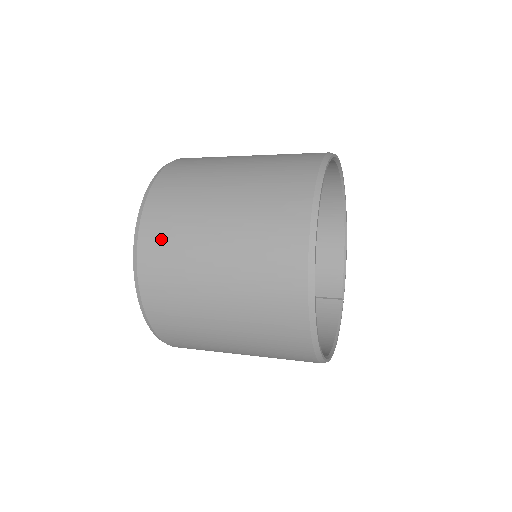
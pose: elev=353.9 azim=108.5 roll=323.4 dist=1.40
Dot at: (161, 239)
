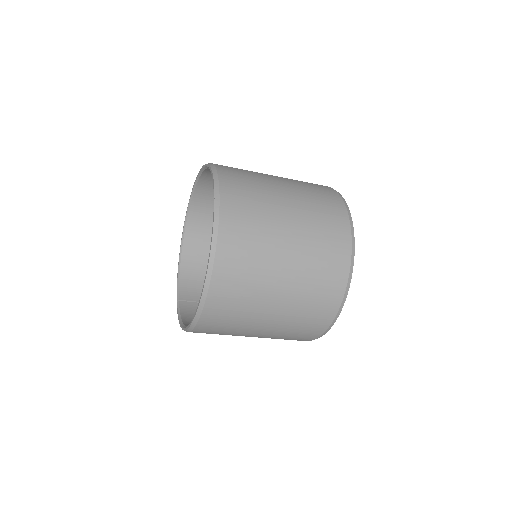
Dot at: (241, 208)
